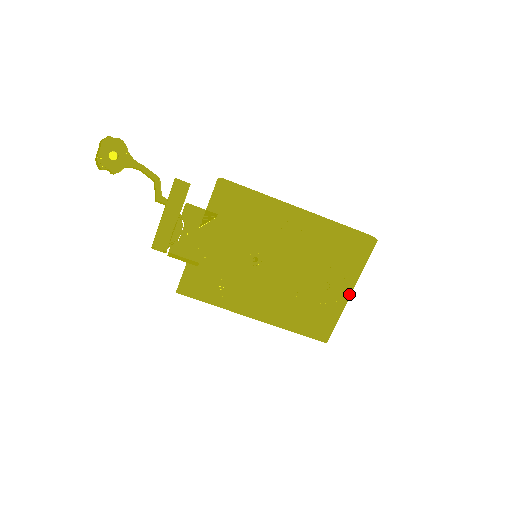
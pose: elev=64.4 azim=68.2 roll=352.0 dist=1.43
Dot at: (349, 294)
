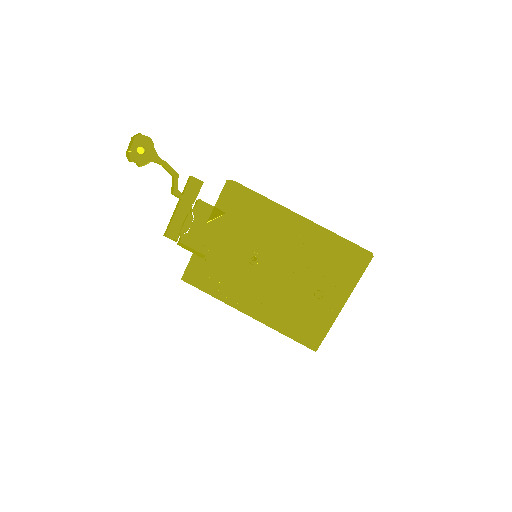
Dot at: (341, 306)
